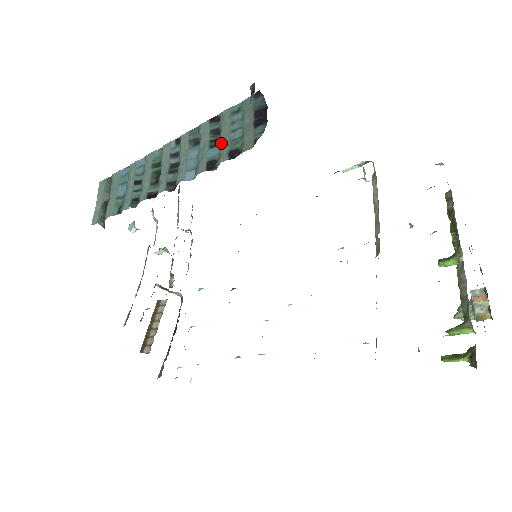
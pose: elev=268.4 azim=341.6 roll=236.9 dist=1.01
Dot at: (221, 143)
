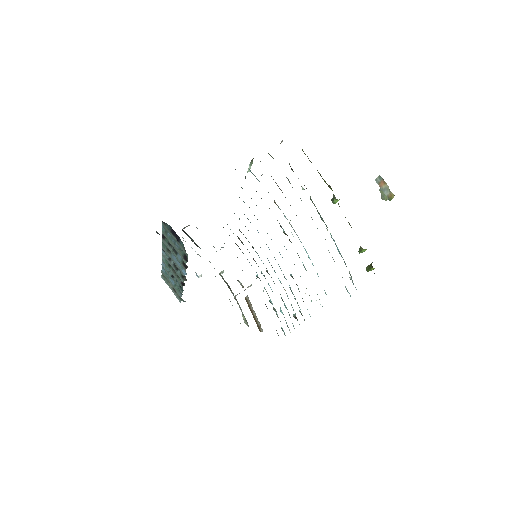
Dot at: (177, 252)
